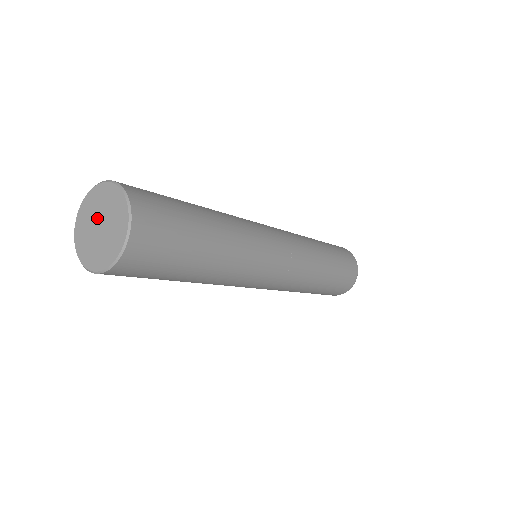
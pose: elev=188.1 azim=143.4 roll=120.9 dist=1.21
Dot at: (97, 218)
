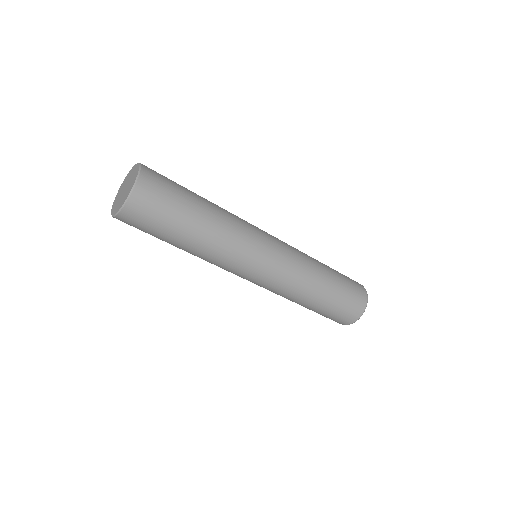
Dot at: (124, 187)
